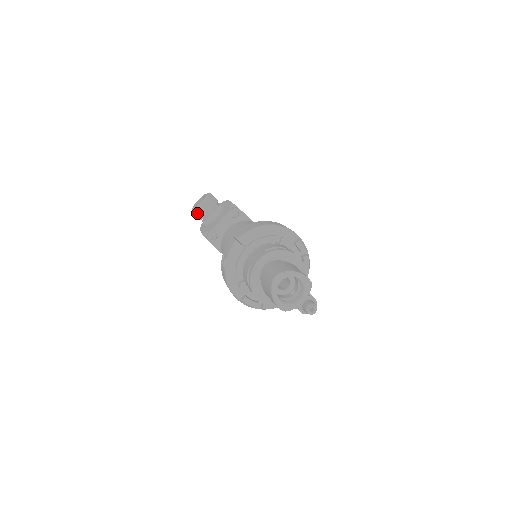
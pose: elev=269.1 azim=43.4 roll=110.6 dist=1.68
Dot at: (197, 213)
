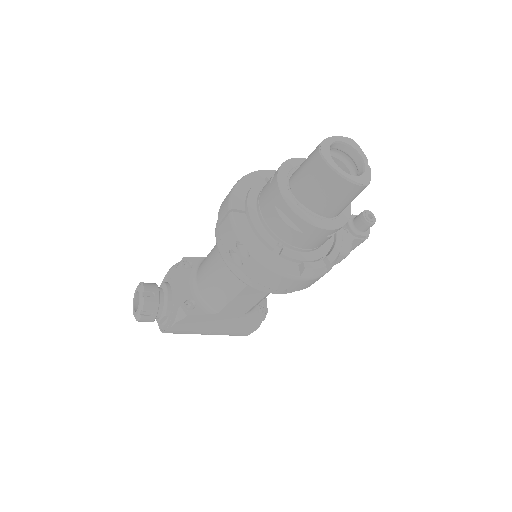
Dot at: (146, 310)
